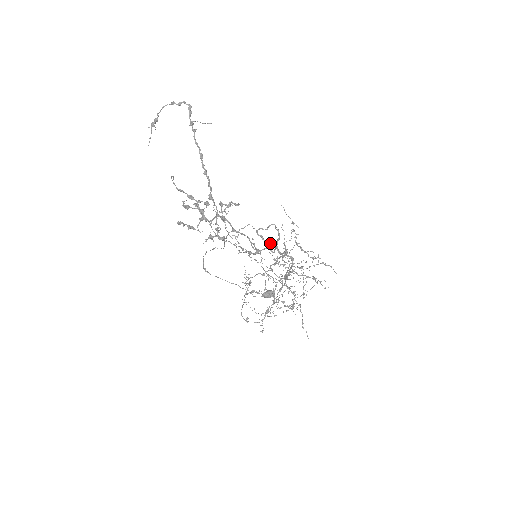
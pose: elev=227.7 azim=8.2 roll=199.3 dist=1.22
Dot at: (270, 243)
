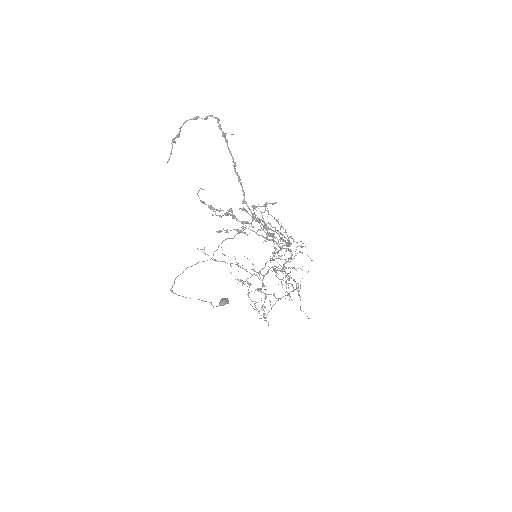
Dot at: (272, 240)
